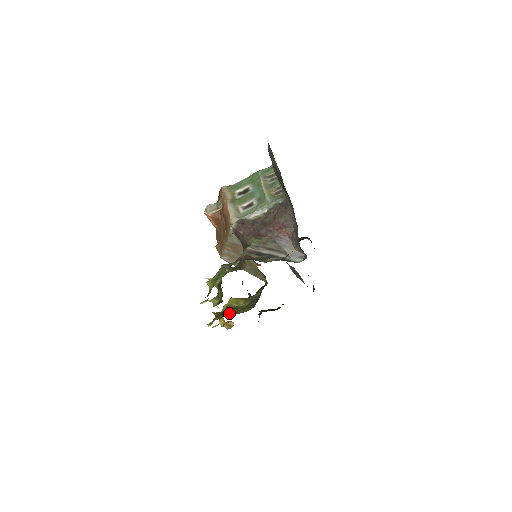
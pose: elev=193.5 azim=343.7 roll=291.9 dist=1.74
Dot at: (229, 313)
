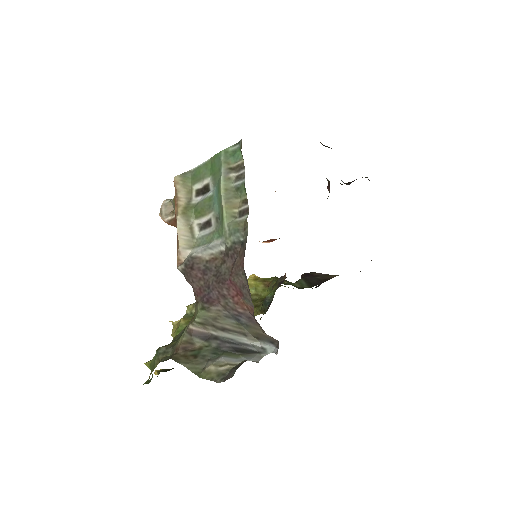
Dot at: occluded
